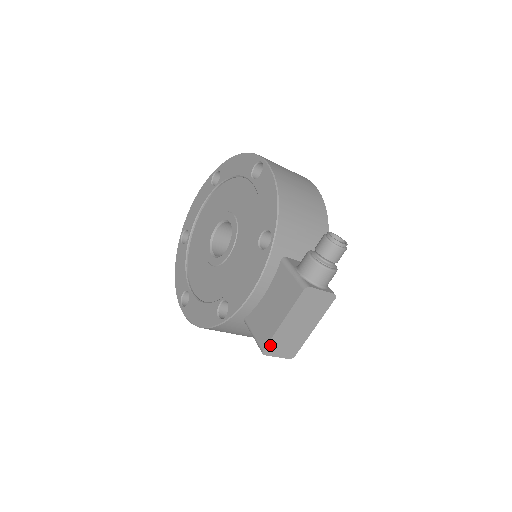
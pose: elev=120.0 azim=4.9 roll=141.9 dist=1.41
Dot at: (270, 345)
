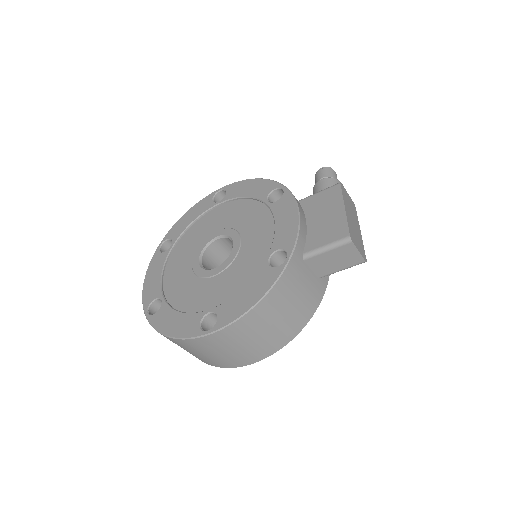
Dot at: (350, 232)
